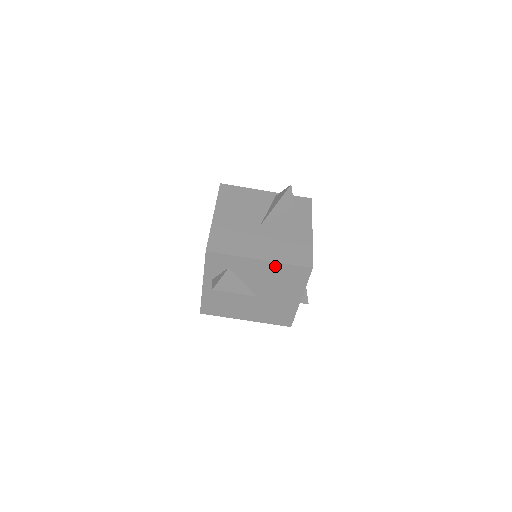
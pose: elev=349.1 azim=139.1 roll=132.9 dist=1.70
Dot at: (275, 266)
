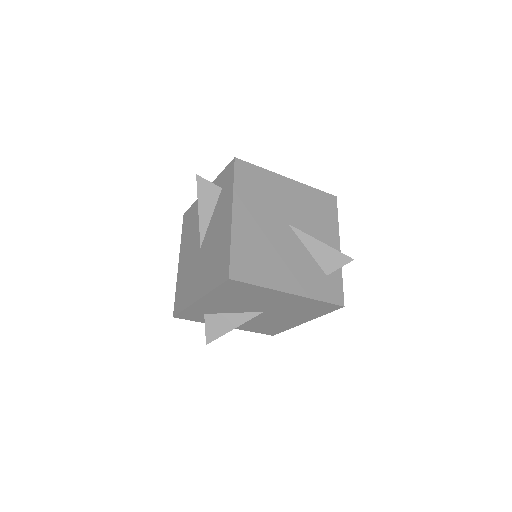
Dot at: (213, 296)
